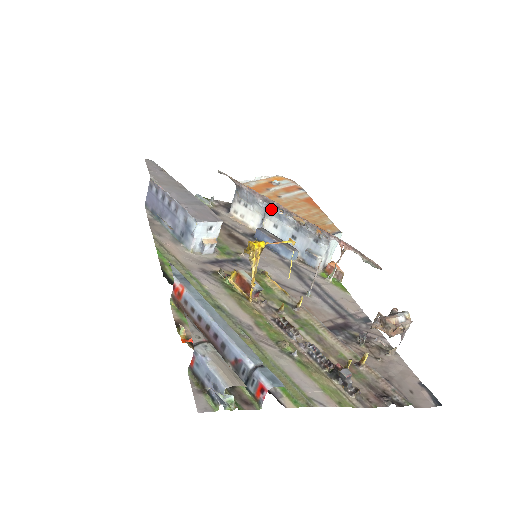
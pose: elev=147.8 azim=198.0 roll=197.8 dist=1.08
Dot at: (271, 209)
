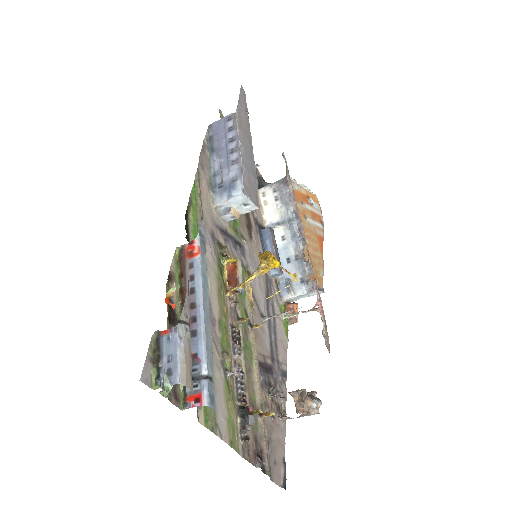
Dot at: (294, 224)
